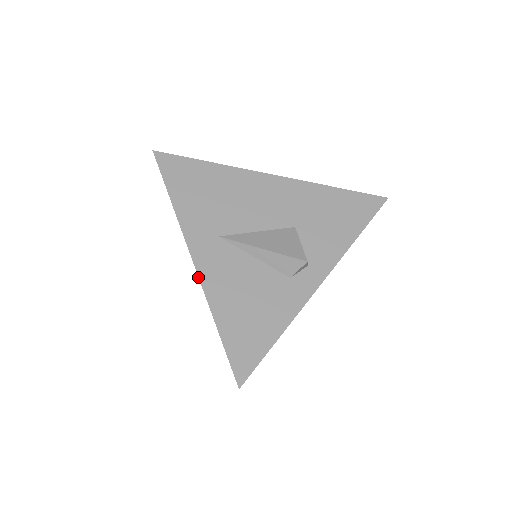
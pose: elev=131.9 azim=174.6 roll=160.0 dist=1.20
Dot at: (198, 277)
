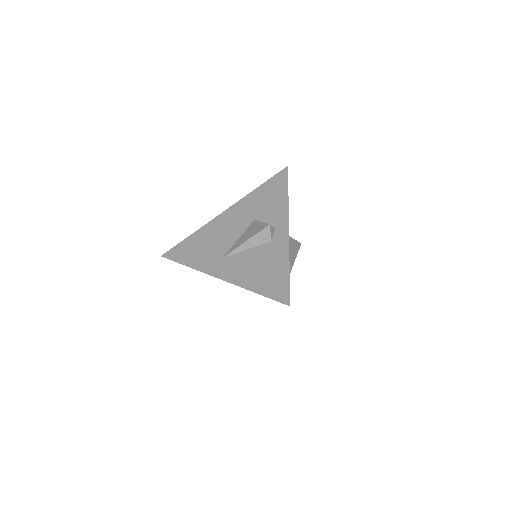
Dot at: (228, 282)
